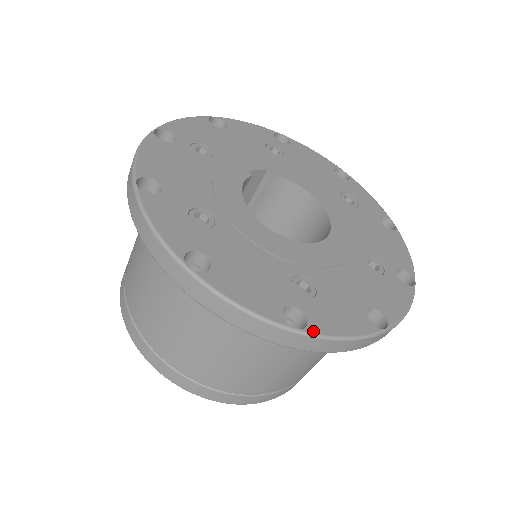
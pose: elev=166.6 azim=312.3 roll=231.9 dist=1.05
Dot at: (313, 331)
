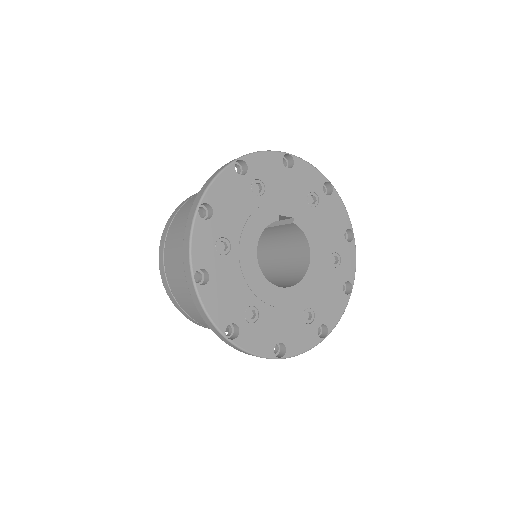
Dot at: (236, 343)
